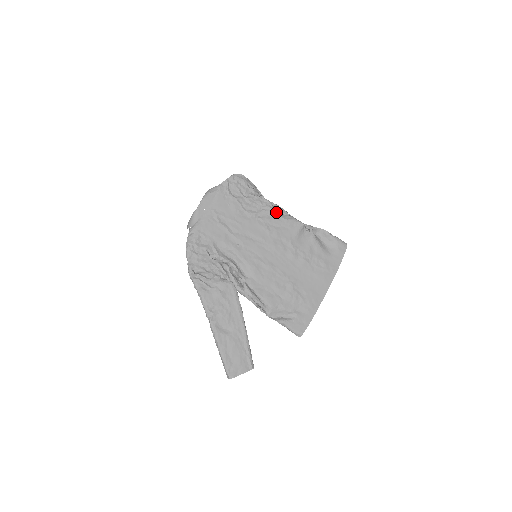
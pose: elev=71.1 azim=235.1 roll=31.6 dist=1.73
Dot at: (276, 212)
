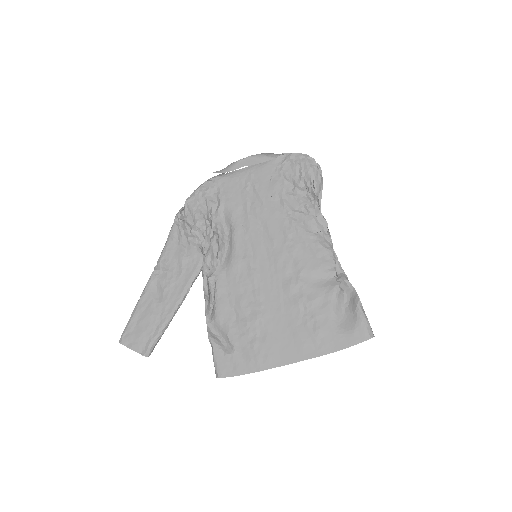
Dot at: (316, 227)
